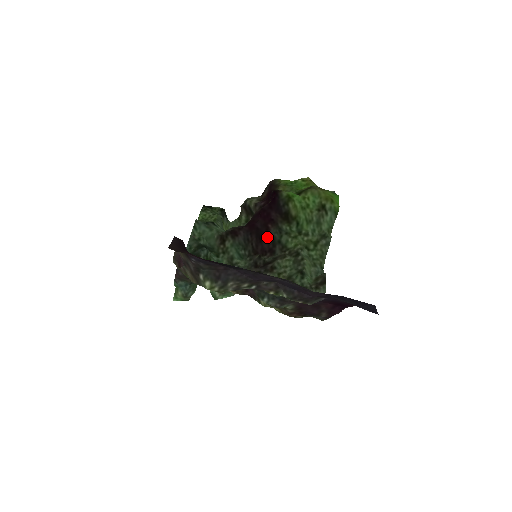
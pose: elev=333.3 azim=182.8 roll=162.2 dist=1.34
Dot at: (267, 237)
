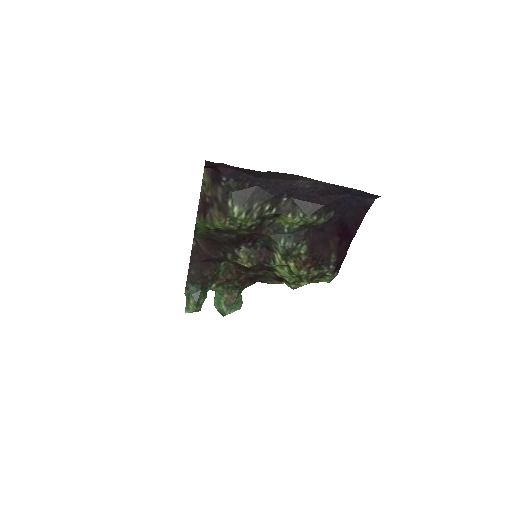
Dot at: occluded
